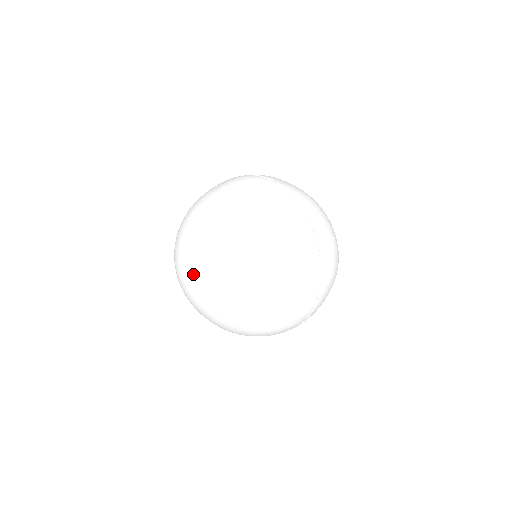
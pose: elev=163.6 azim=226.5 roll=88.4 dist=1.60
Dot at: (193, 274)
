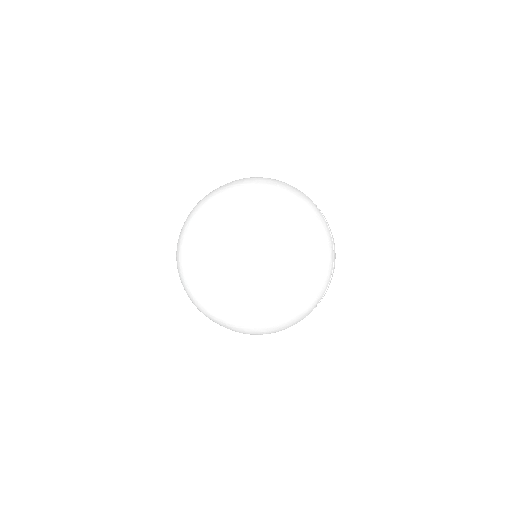
Dot at: (223, 253)
